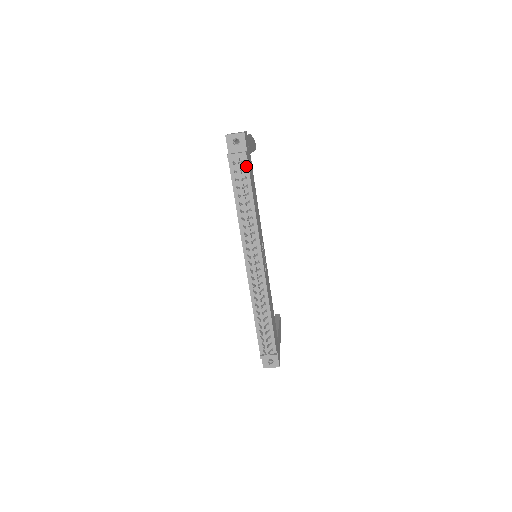
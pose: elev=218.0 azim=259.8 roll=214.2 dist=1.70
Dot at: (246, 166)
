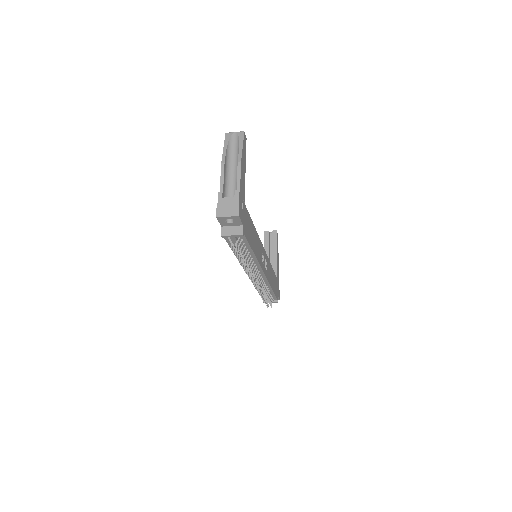
Dot at: (243, 238)
